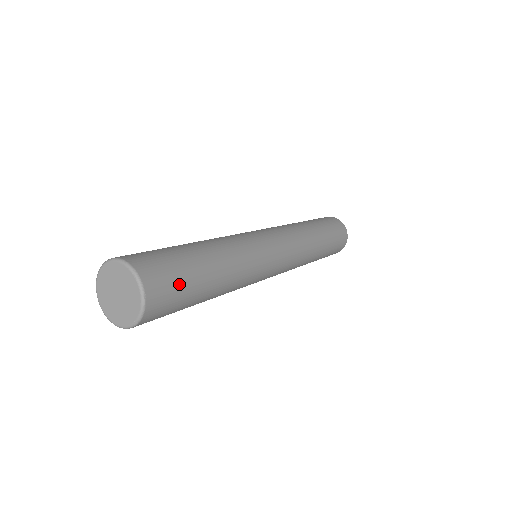
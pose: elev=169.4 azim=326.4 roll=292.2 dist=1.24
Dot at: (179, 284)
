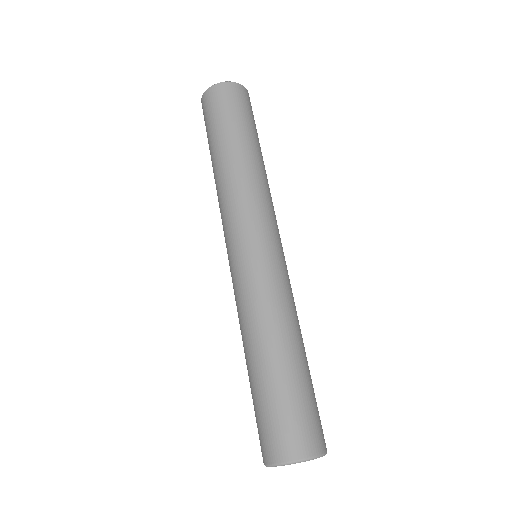
Dot at: (317, 408)
